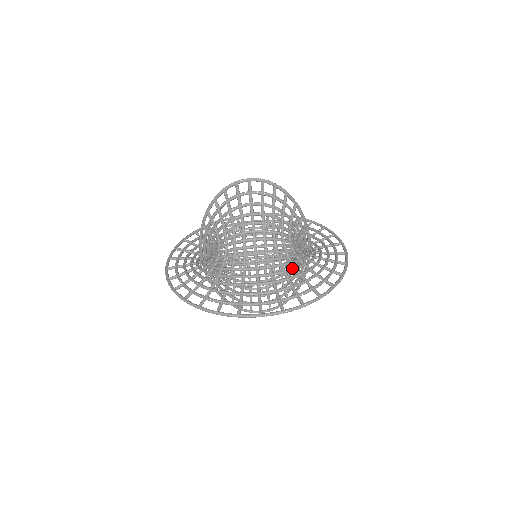
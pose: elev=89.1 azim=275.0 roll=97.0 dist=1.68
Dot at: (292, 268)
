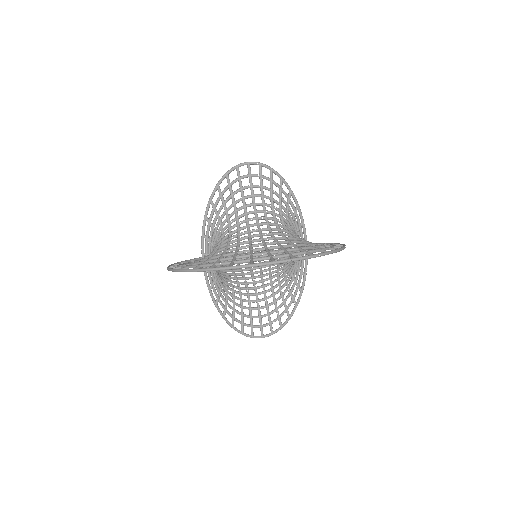
Dot at: (296, 240)
